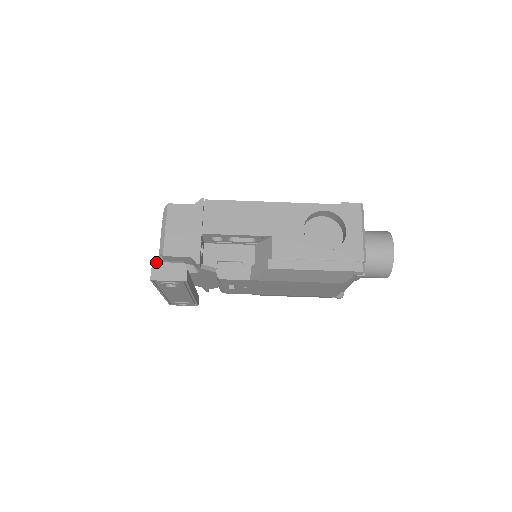
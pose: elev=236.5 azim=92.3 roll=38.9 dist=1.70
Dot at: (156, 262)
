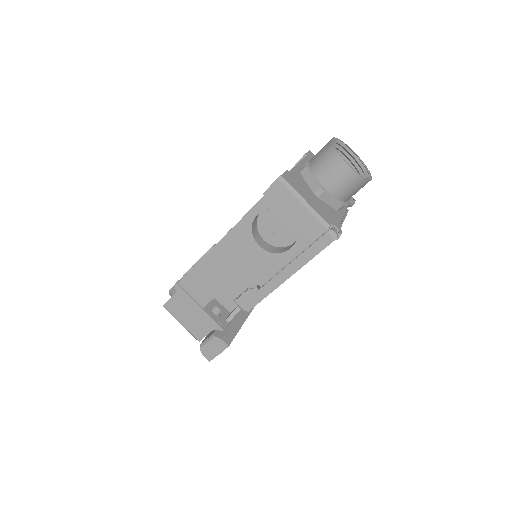
Dot at: (200, 349)
